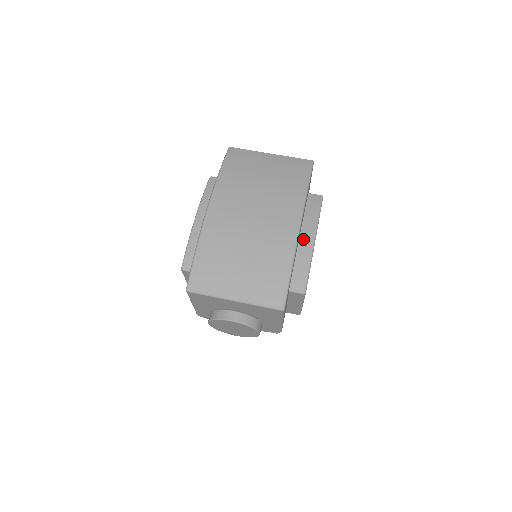
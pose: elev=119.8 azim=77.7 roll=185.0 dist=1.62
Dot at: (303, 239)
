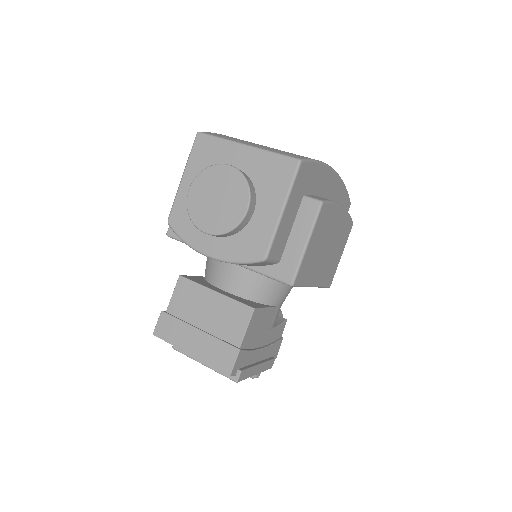
Dot at: occluded
